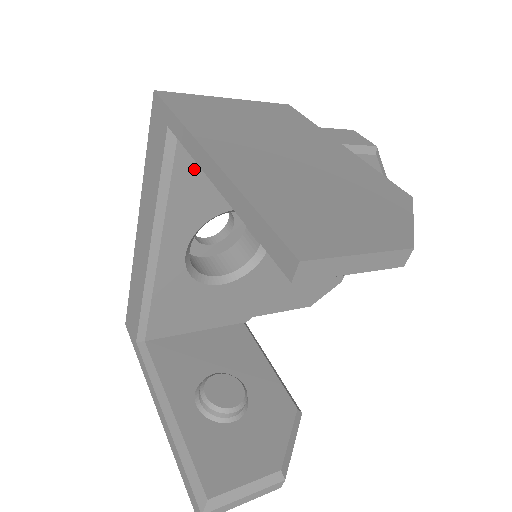
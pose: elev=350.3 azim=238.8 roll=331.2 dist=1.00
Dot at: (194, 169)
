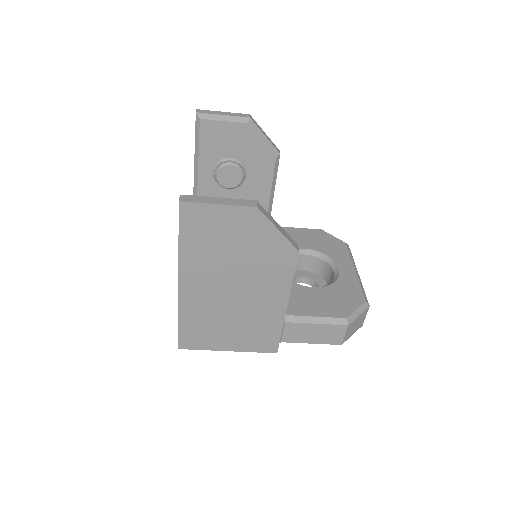
Dot at: occluded
